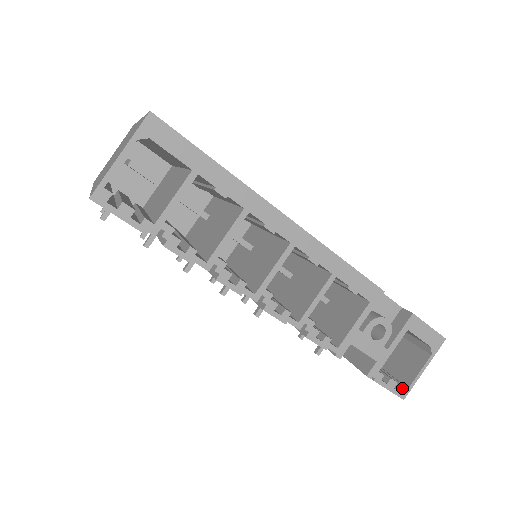
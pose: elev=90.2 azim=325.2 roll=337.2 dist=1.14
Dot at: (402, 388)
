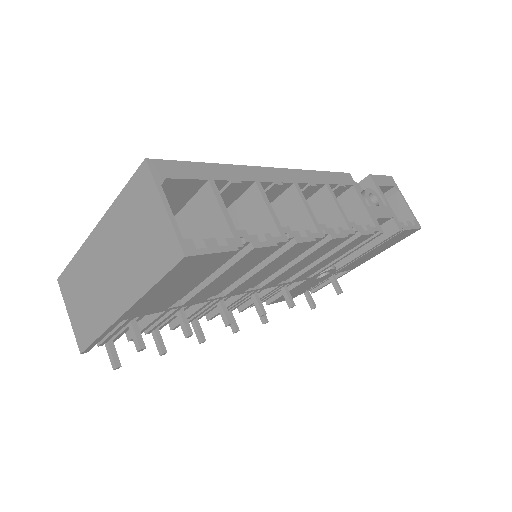
Dot at: (414, 222)
